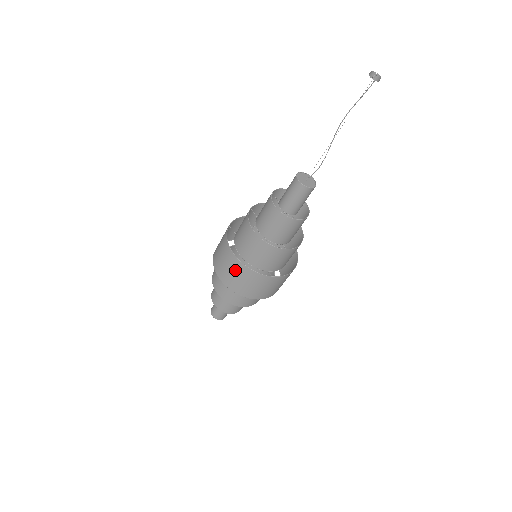
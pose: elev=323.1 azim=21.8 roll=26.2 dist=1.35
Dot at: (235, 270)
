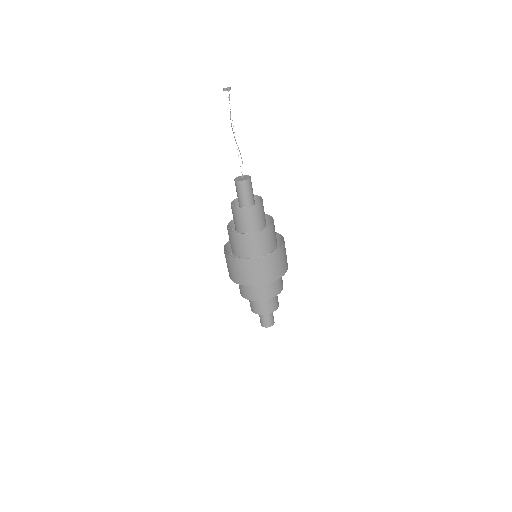
Dot at: (255, 268)
